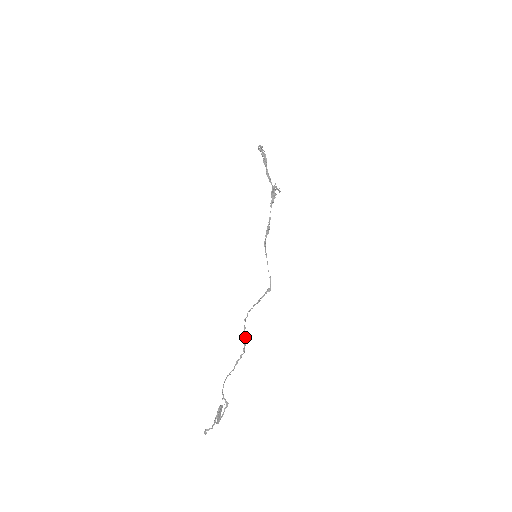
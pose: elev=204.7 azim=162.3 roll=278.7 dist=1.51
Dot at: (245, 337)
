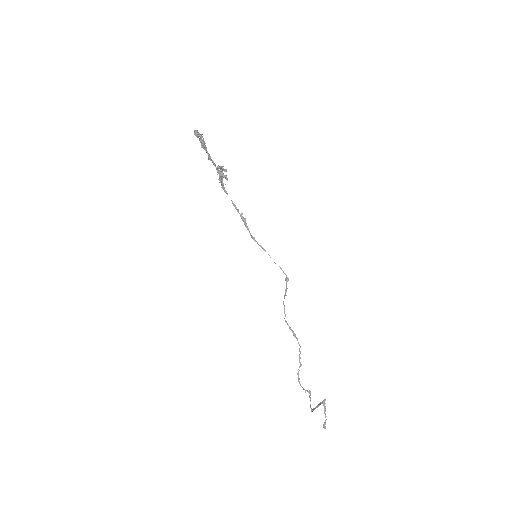
Dot at: (294, 334)
